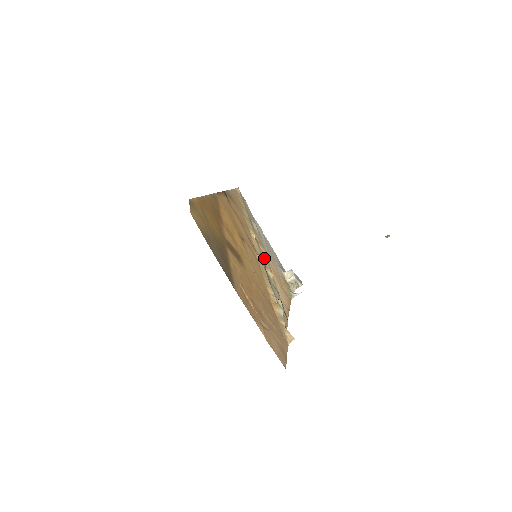
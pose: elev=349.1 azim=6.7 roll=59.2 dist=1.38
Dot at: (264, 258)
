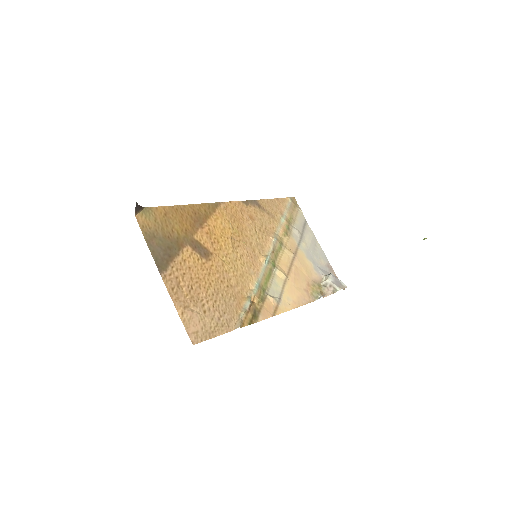
Dot at: (283, 260)
